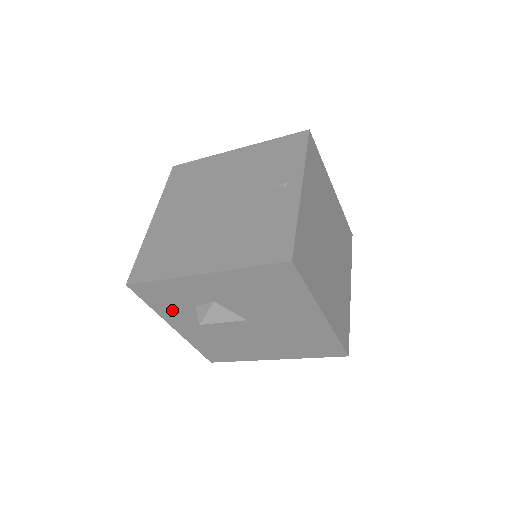
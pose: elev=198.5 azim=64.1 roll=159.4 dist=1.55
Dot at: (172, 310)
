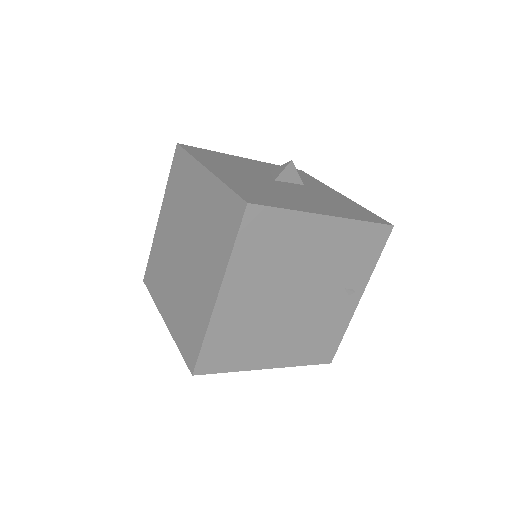
Dot at: occluded
